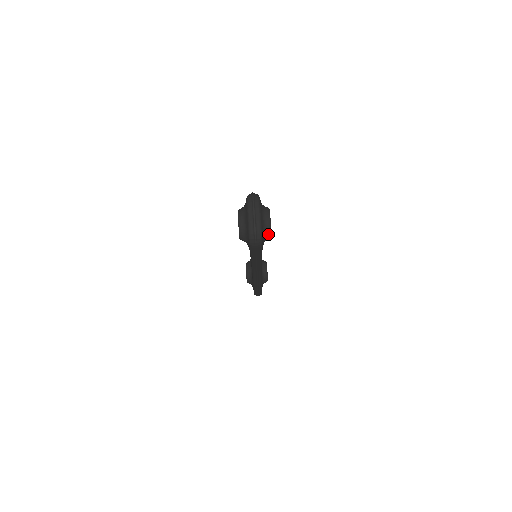
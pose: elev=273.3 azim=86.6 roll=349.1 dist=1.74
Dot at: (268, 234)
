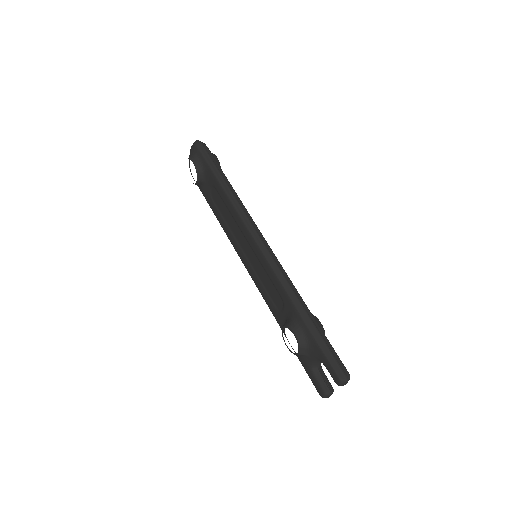
Dot at: (212, 154)
